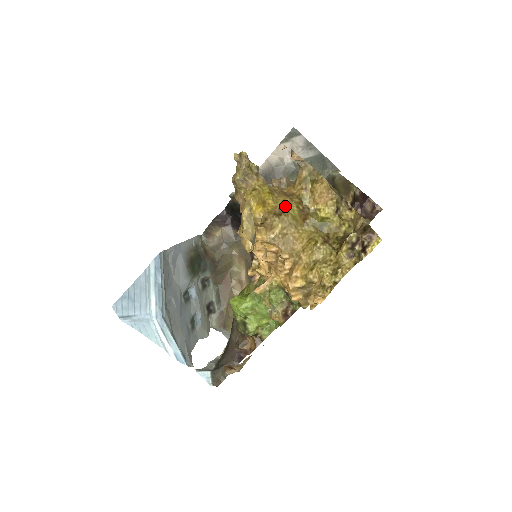
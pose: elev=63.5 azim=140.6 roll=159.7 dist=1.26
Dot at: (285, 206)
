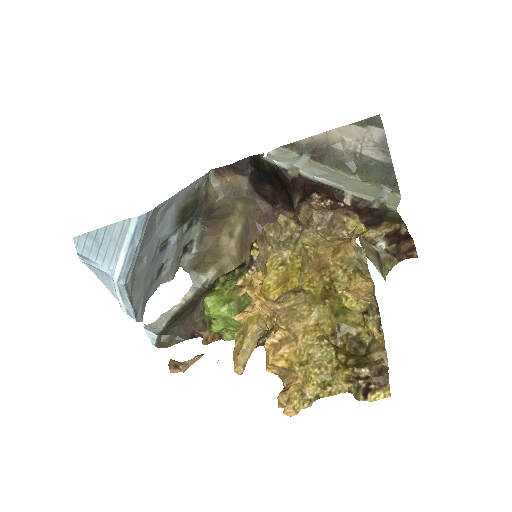
Dot at: (310, 286)
